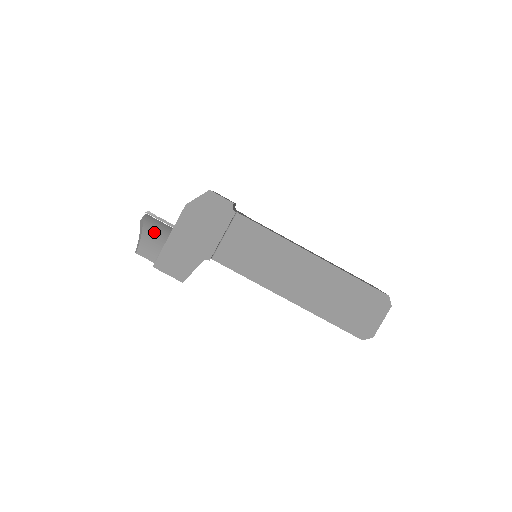
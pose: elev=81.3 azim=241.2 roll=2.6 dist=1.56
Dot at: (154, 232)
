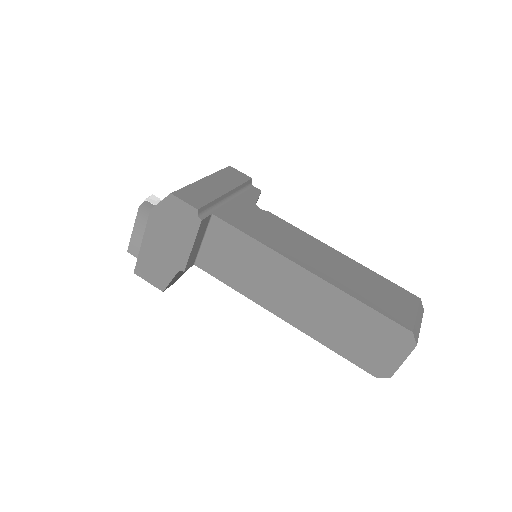
Dot at: occluded
